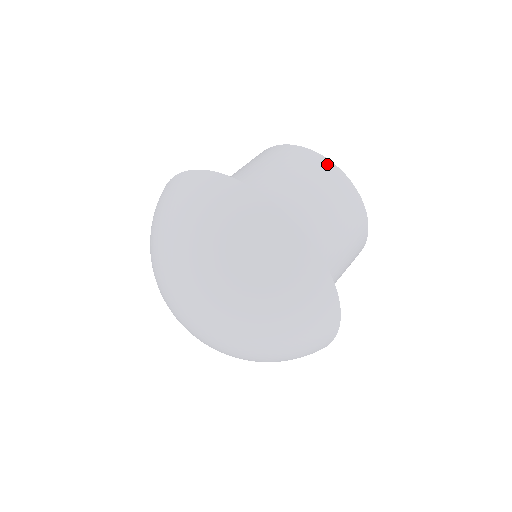
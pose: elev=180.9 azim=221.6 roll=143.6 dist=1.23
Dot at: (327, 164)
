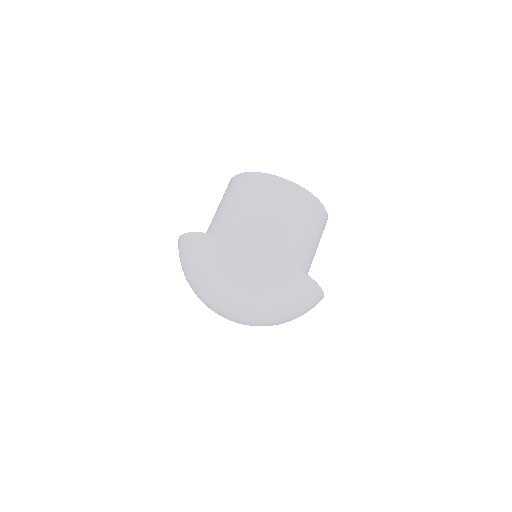
Dot at: (309, 198)
